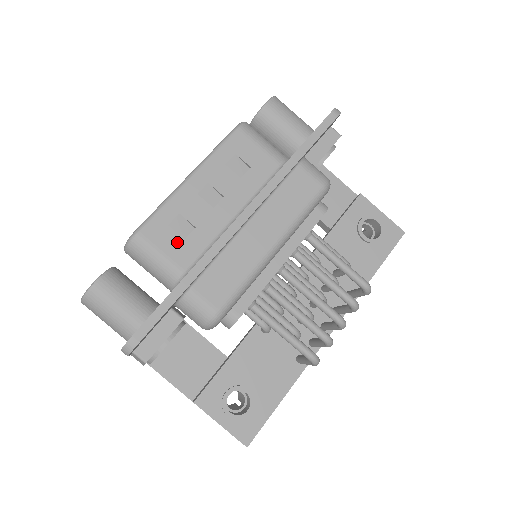
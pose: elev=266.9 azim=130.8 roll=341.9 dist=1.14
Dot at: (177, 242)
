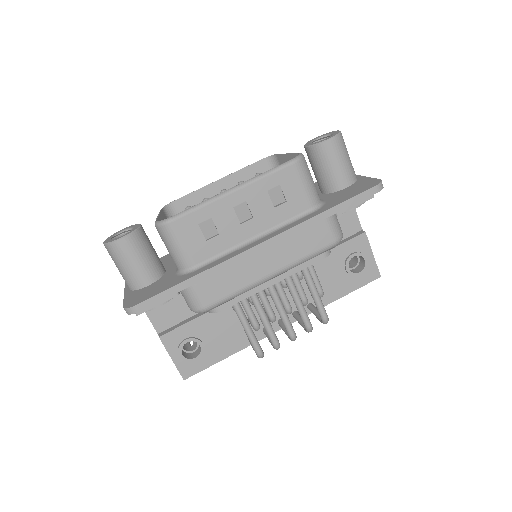
Dot at: (200, 240)
